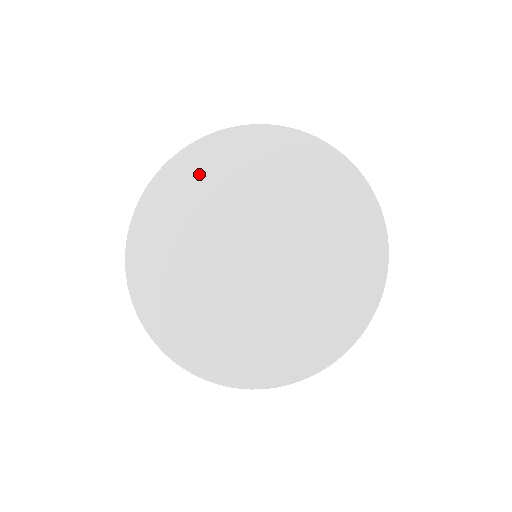
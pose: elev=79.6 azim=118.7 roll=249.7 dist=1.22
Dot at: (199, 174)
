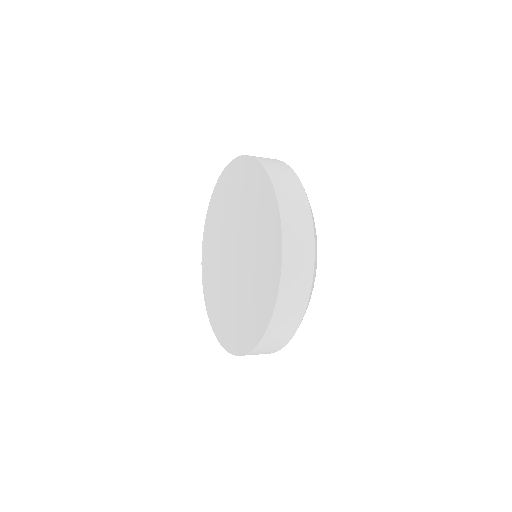
Dot at: (211, 234)
